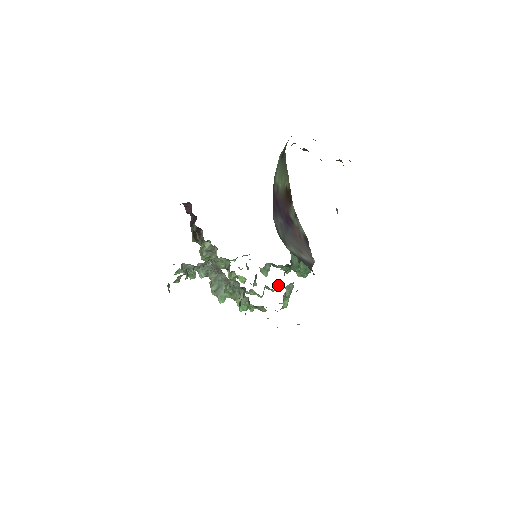
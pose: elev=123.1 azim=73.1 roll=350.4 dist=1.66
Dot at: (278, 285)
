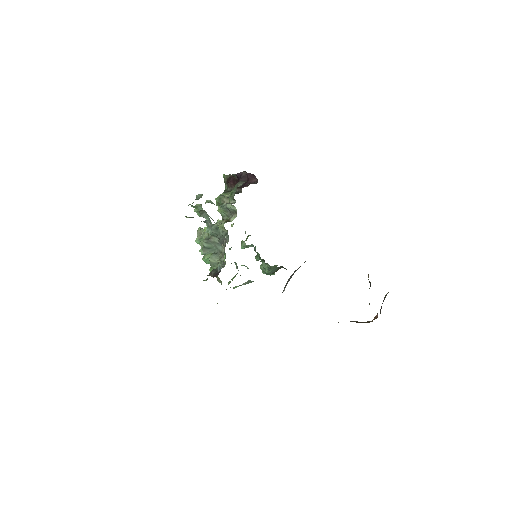
Dot at: (243, 265)
